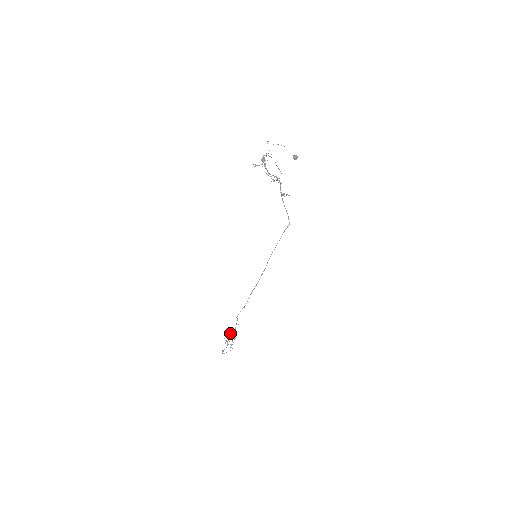
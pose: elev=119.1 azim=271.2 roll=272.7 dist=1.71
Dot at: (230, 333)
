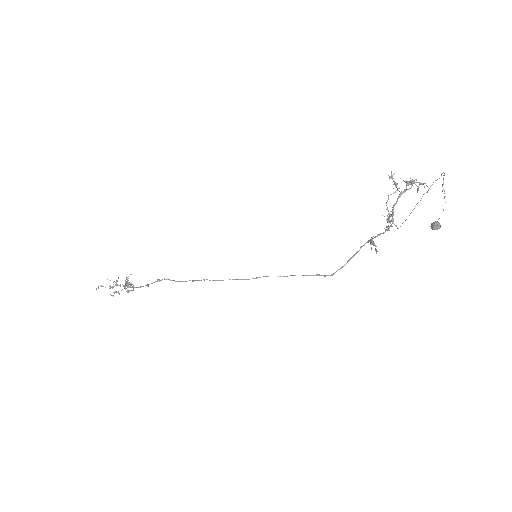
Dot at: occluded
